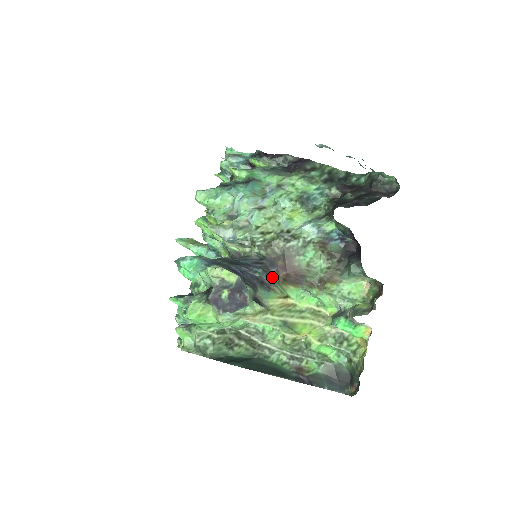
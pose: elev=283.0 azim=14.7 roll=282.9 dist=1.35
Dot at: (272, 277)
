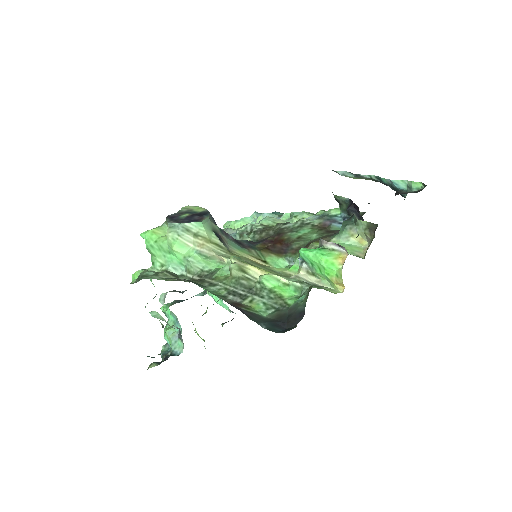
Dot at: (255, 246)
